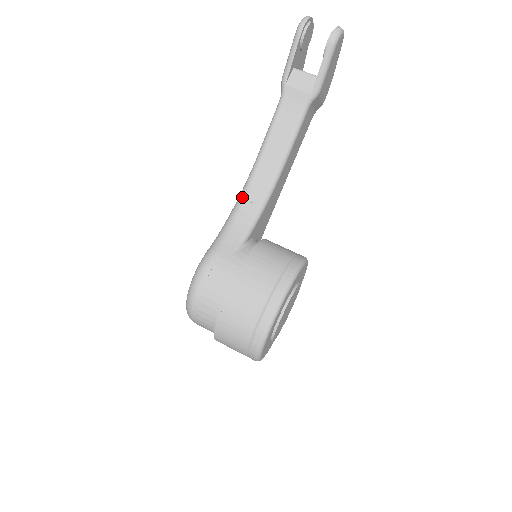
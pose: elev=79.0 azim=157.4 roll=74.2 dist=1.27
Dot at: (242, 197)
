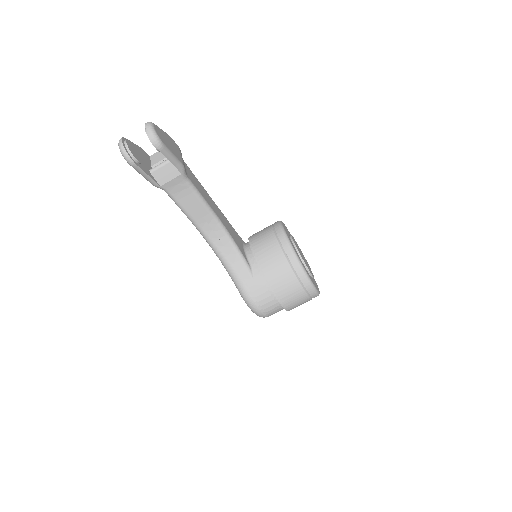
Dot at: (216, 251)
